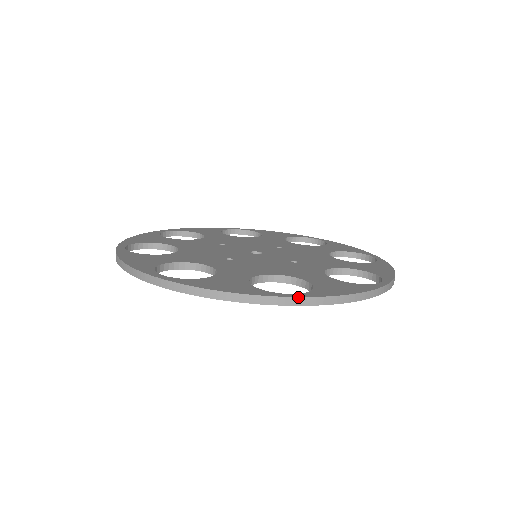
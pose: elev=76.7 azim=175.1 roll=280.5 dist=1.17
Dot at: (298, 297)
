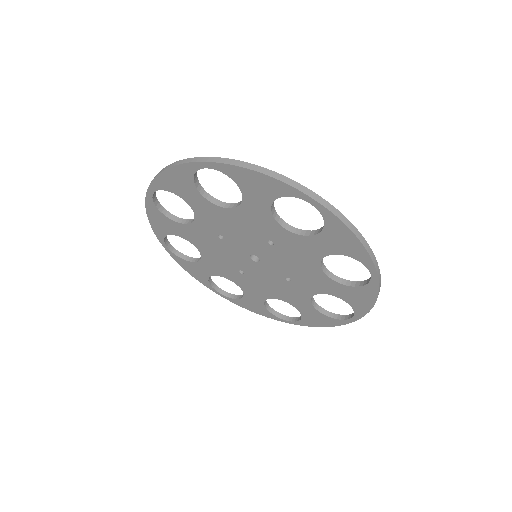
Dot at: occluded
